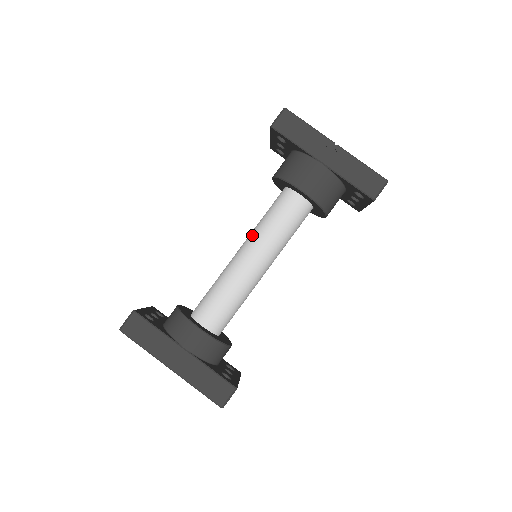
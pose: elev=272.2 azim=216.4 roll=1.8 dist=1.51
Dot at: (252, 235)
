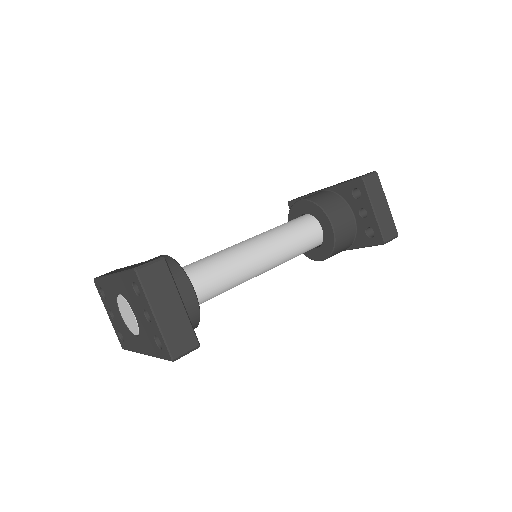
Dot at: occluded
